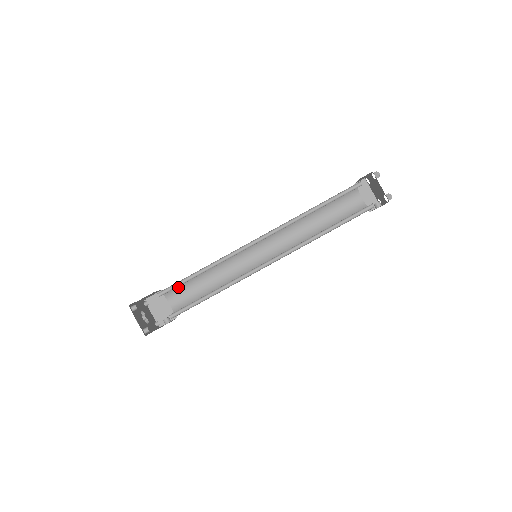
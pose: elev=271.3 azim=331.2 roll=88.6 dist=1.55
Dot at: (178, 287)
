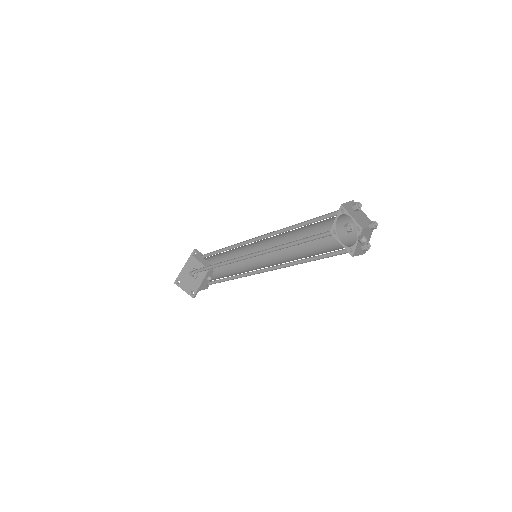
Dot at: (209, 257)
